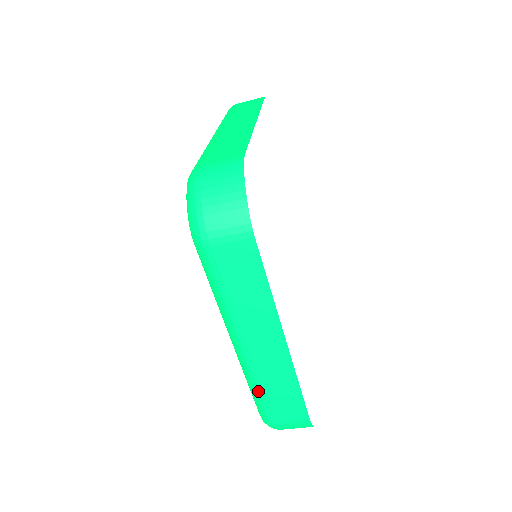
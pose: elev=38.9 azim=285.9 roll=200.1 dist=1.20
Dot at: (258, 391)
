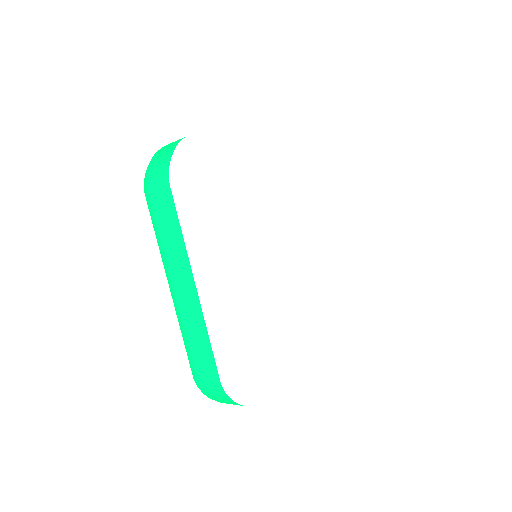
Dot at: (185, 340)
